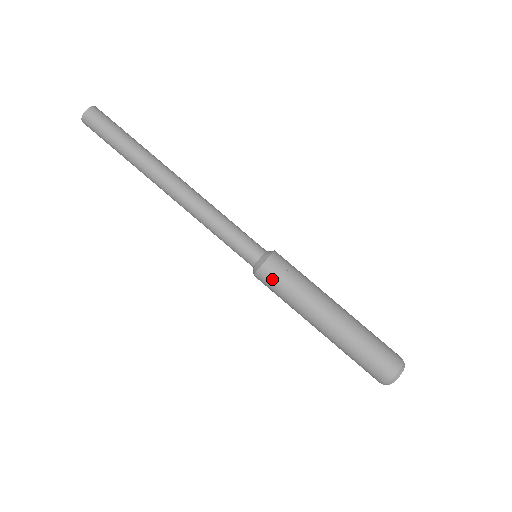
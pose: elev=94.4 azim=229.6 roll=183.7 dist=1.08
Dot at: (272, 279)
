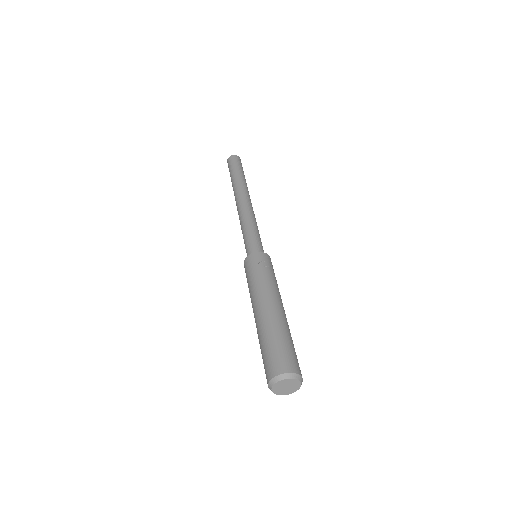
Dot at: (256, 262)
